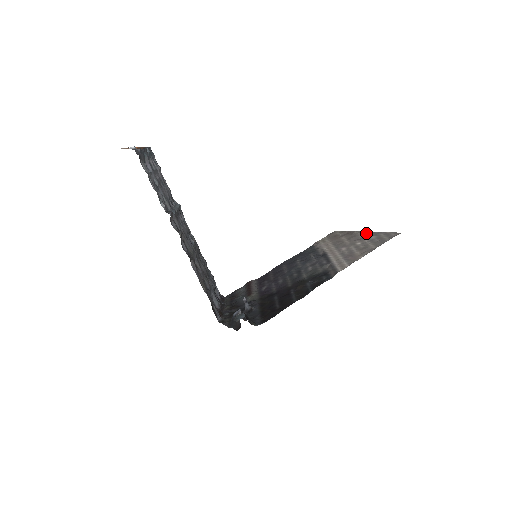
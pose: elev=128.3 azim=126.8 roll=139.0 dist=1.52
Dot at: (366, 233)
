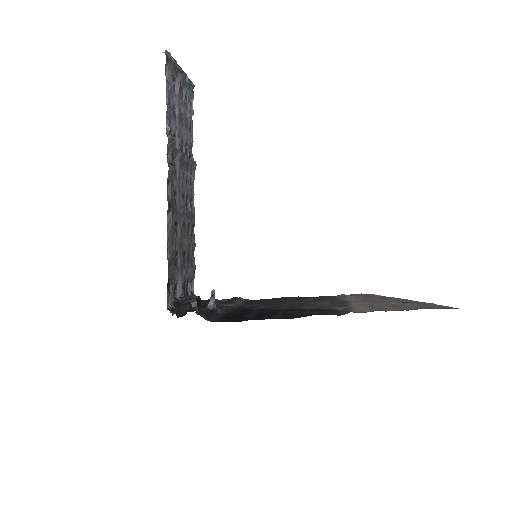
Dot at: (409, 300)
